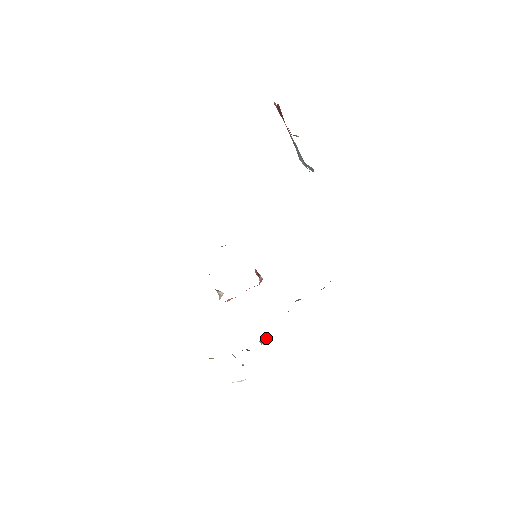
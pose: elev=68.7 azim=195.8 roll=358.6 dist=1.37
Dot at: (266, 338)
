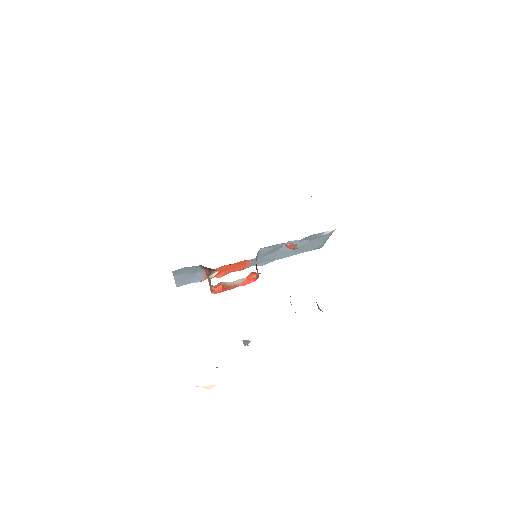
Dot at: occluded
